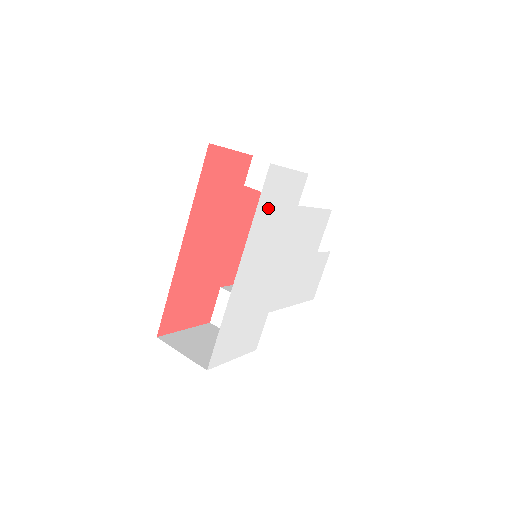
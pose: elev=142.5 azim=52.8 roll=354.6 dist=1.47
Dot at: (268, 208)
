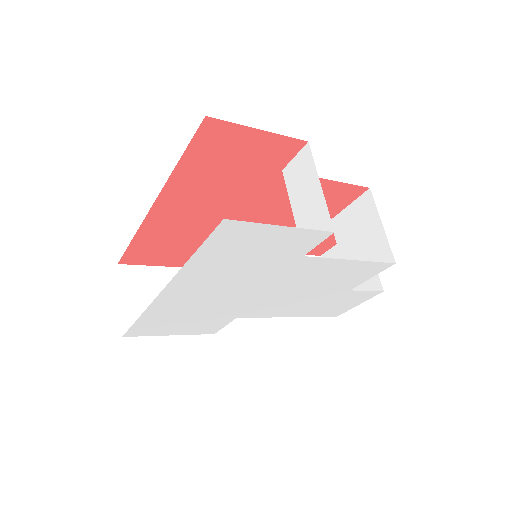
Dot at: (225, 254)
